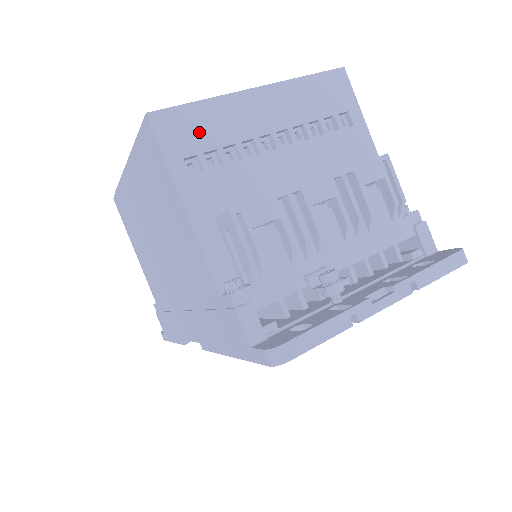
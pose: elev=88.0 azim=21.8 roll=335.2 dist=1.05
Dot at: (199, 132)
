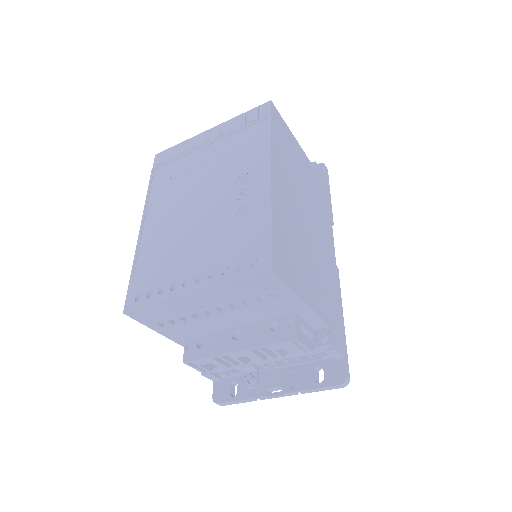
Dot at: (160, 315)
